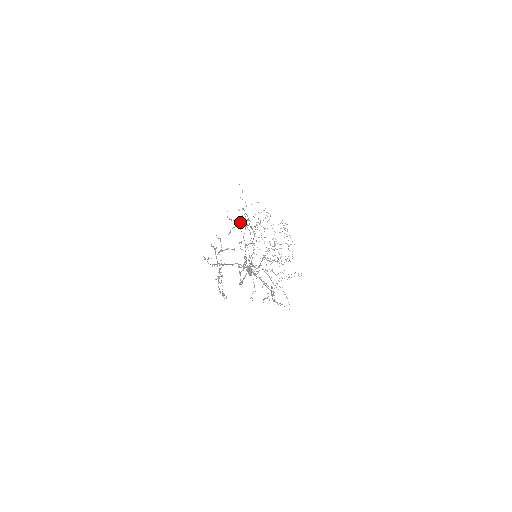
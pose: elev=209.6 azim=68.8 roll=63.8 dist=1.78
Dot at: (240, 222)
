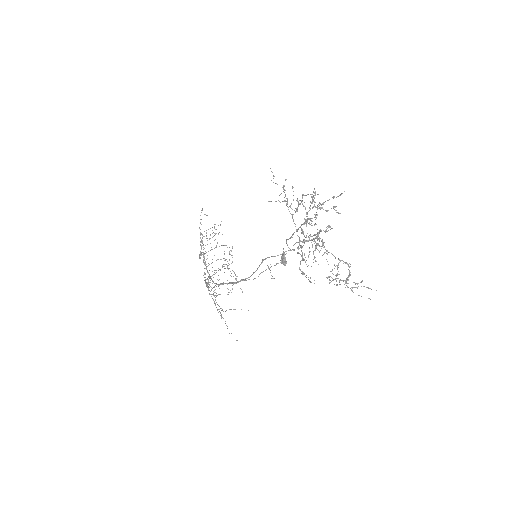
Dot at: occluded
